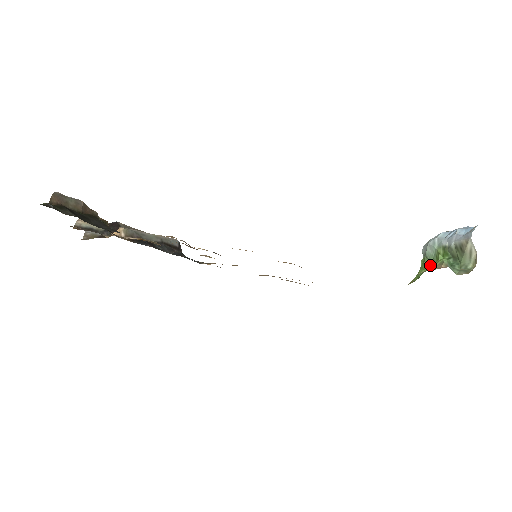
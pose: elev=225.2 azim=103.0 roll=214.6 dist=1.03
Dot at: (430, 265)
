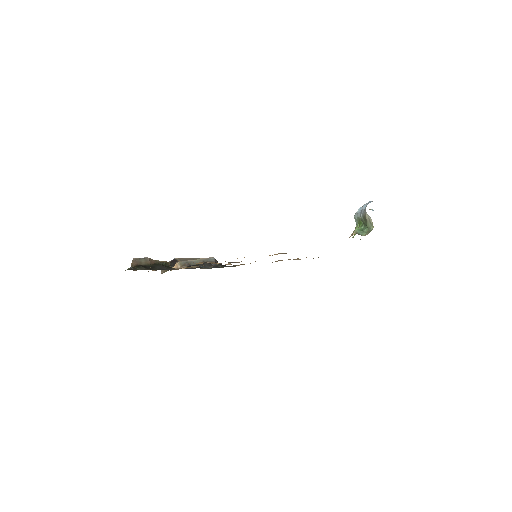
Dot at: occluded
